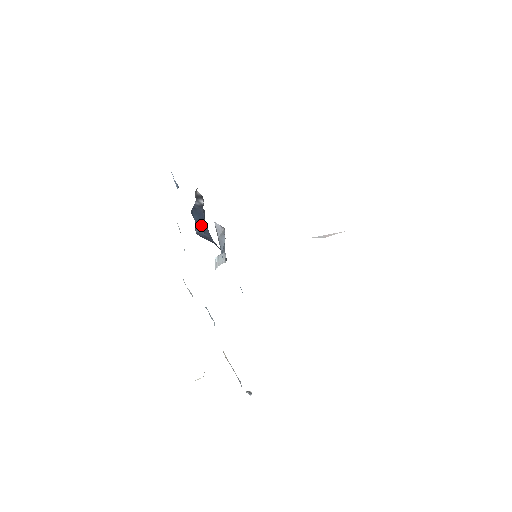
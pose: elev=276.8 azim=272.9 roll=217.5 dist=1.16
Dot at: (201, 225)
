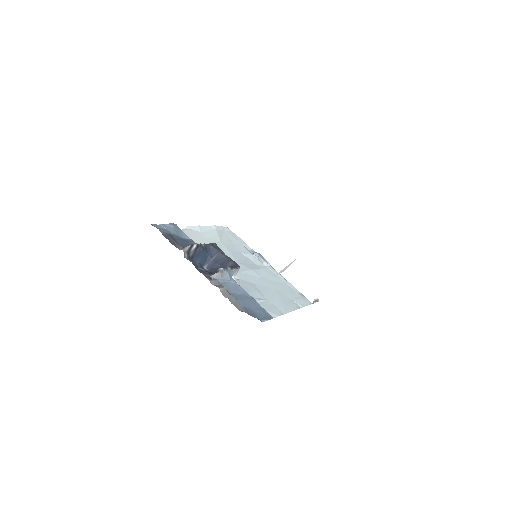
Dot at: (206, 256)
